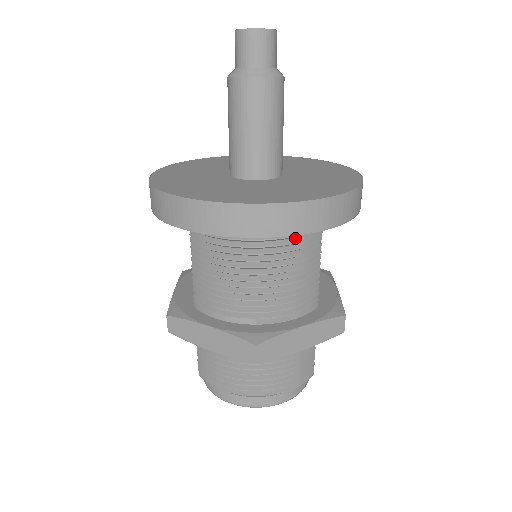
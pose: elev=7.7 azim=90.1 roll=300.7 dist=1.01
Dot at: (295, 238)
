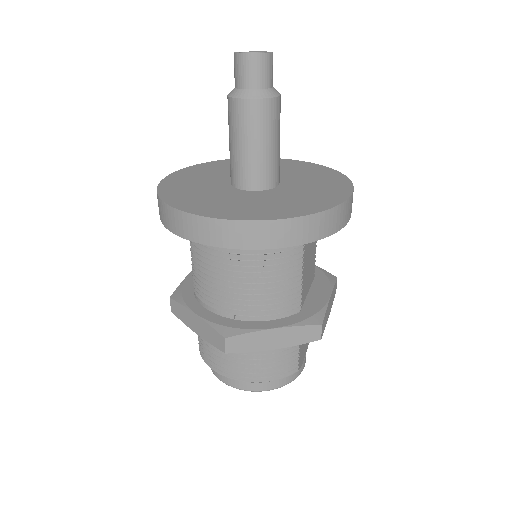
Dot at: (270, 249)
